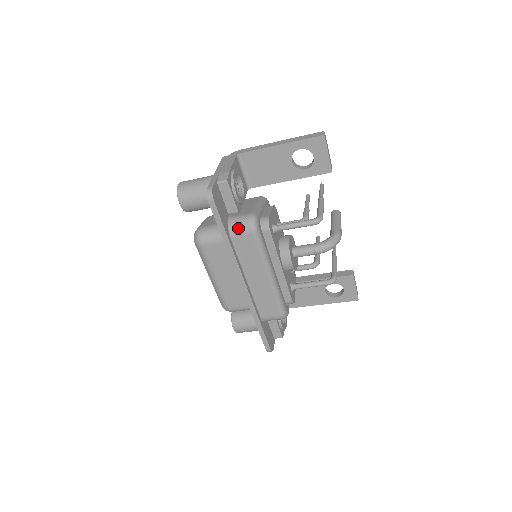
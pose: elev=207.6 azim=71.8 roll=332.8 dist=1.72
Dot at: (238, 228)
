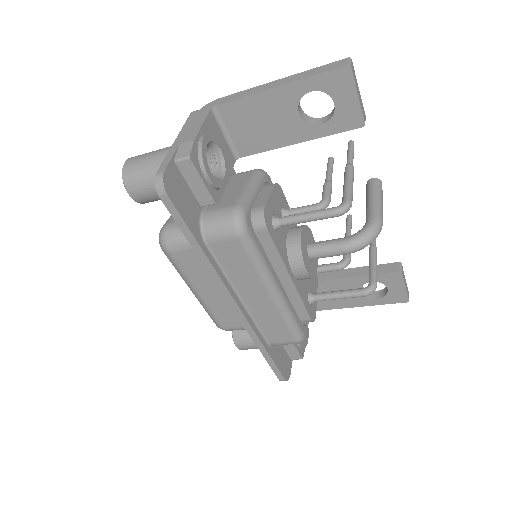
Dot at: (215, 230)
